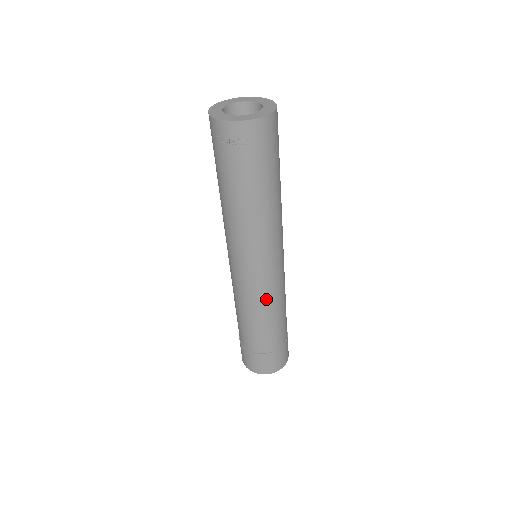
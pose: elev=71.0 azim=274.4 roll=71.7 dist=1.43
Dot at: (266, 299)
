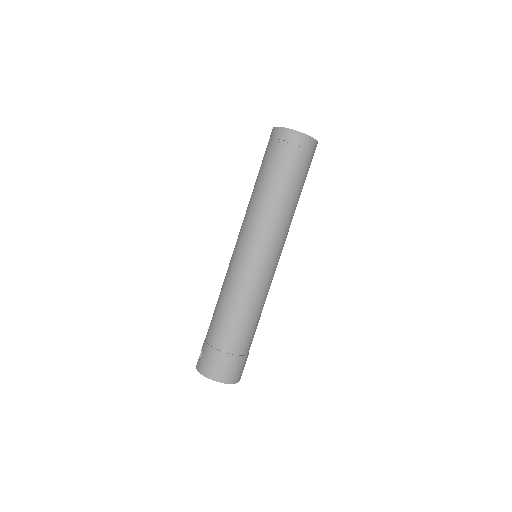
Dot at: (256, 290)
